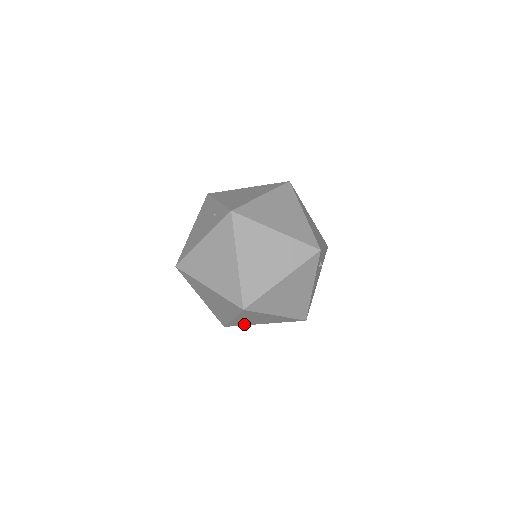
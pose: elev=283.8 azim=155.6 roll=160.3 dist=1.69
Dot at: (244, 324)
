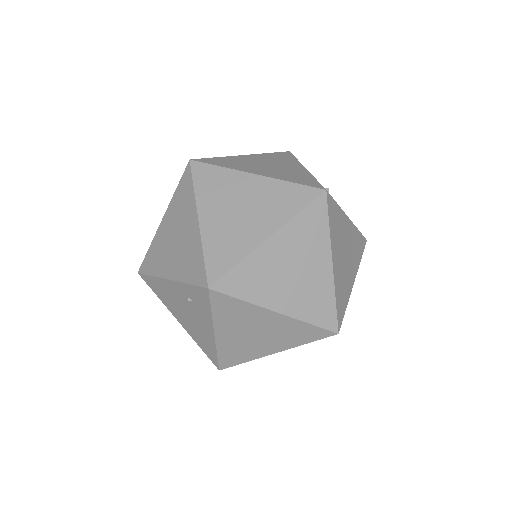
Dot at: occluded
